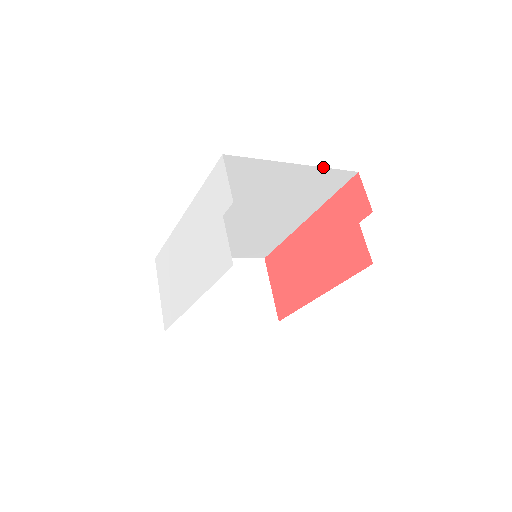
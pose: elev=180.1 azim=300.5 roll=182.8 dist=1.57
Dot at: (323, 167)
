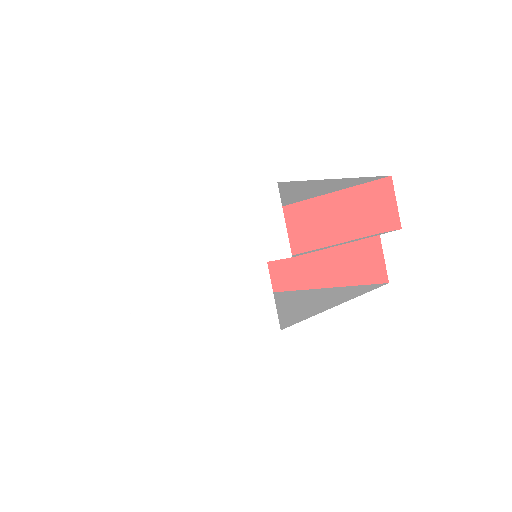
Dot at: (365, 177)
